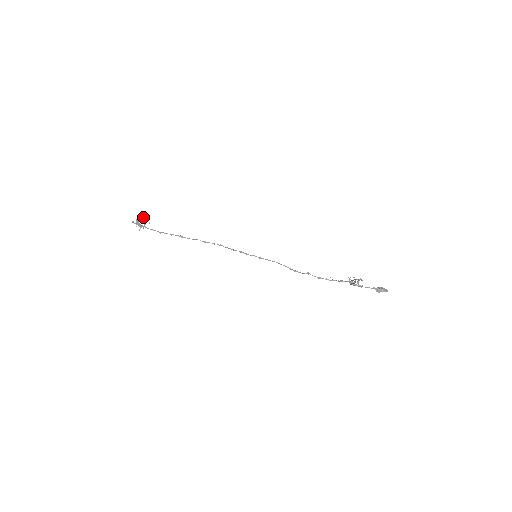
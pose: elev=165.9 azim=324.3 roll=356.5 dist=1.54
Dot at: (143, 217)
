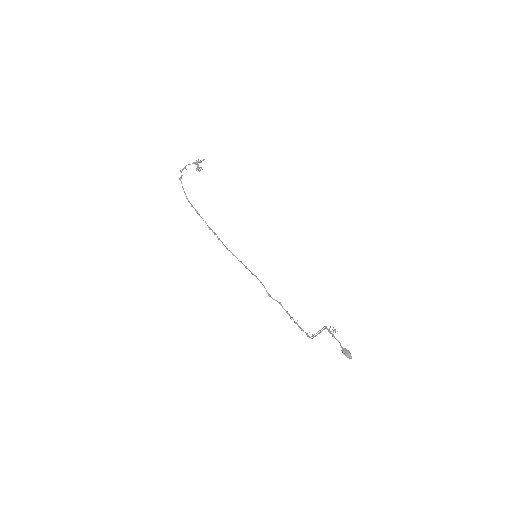
Dot at: occluded
